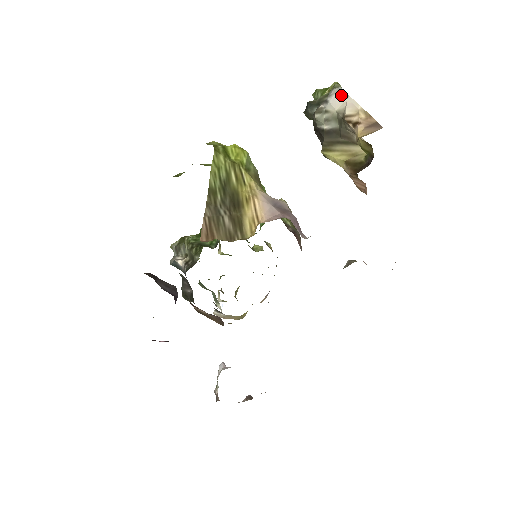
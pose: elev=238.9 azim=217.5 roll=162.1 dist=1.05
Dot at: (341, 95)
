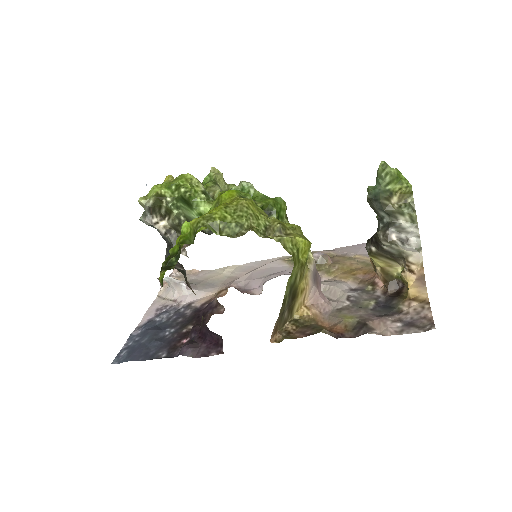
Dot at: (417, 250)
